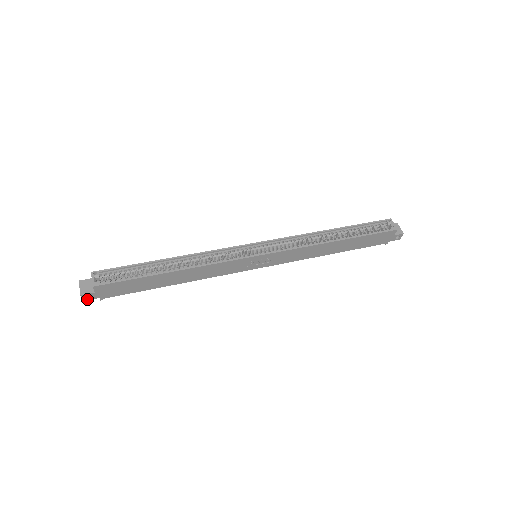
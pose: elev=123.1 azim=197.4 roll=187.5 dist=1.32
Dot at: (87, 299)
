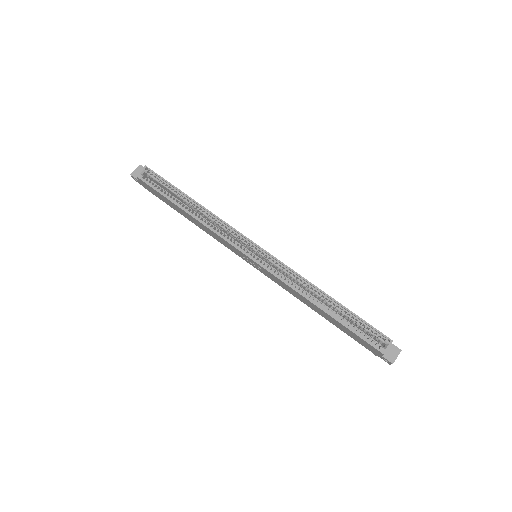
Dot at: (136, 180)
